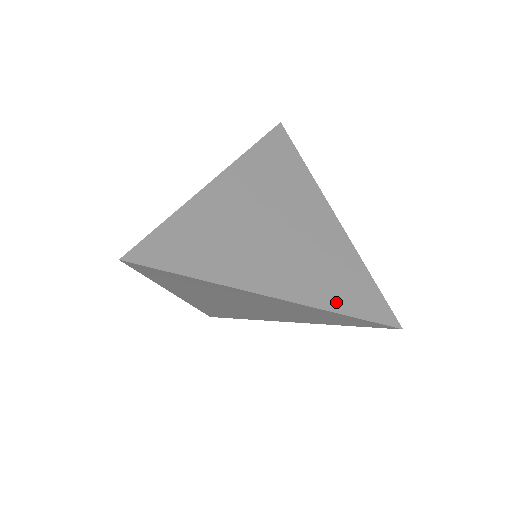
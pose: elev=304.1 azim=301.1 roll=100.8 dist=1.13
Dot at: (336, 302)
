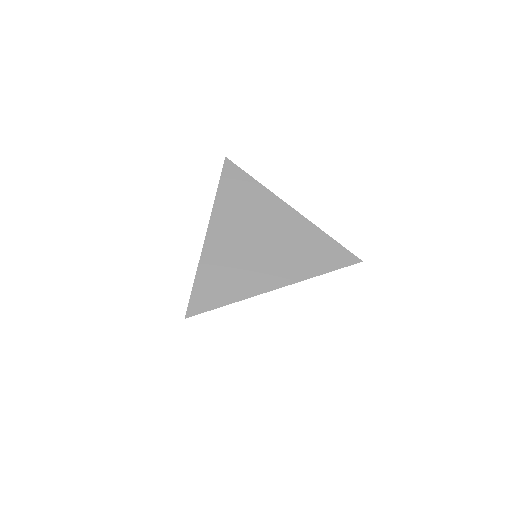
Dot at: occluded
